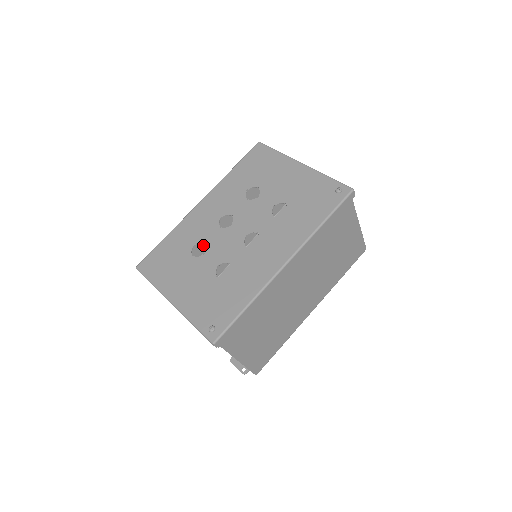
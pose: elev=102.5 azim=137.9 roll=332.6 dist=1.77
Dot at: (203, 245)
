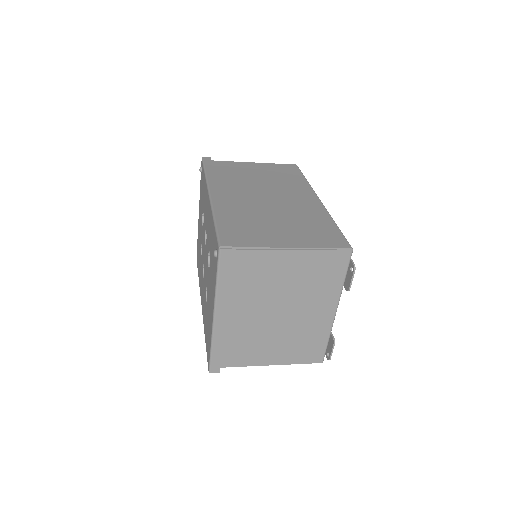
Dot at: occluded
